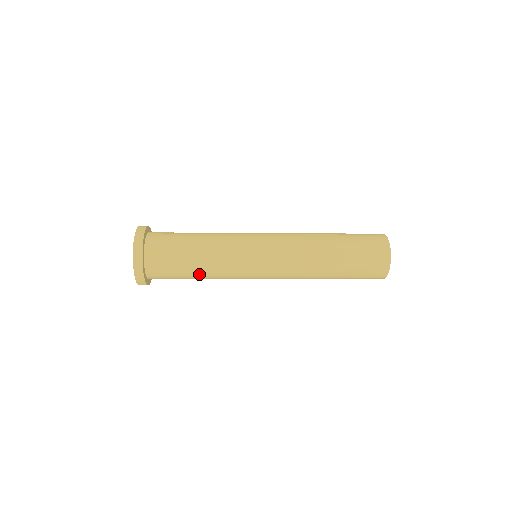
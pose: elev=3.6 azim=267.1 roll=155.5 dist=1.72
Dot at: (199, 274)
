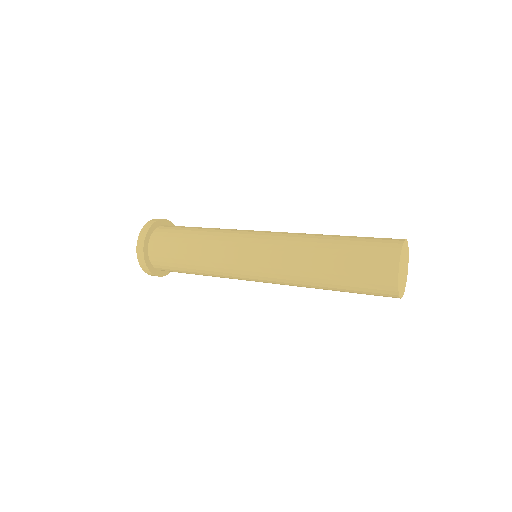
Dot at: (203, 275)
